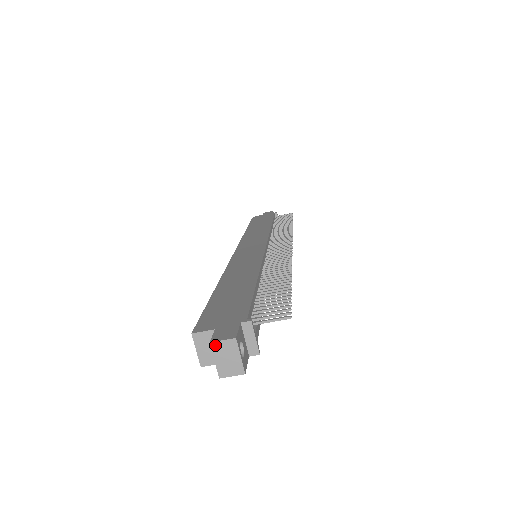
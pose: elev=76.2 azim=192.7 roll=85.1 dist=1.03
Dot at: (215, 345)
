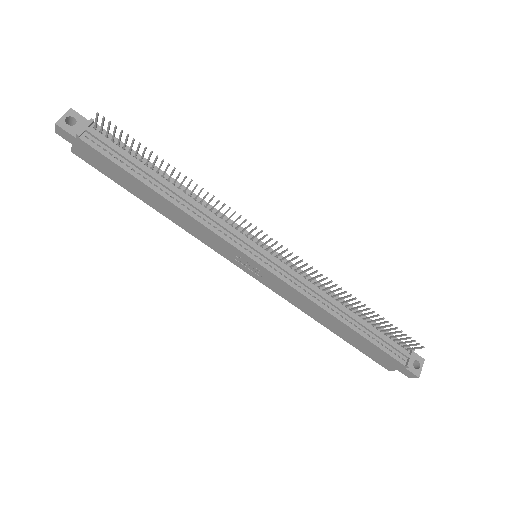
Dot at: occluded
